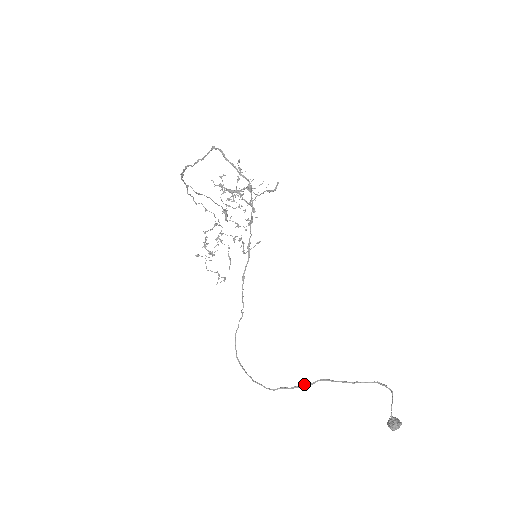
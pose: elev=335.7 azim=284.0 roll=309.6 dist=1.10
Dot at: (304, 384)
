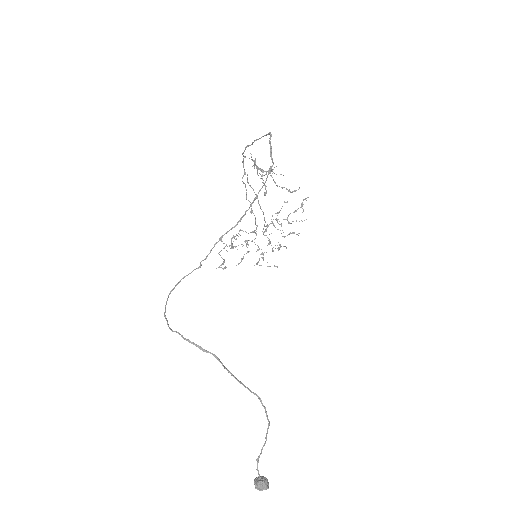
Dot at: occluded
